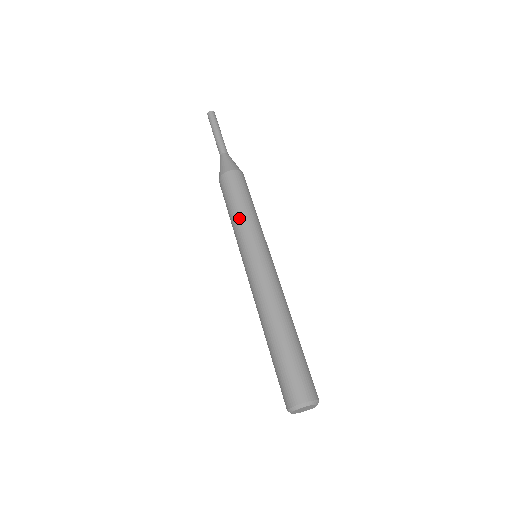
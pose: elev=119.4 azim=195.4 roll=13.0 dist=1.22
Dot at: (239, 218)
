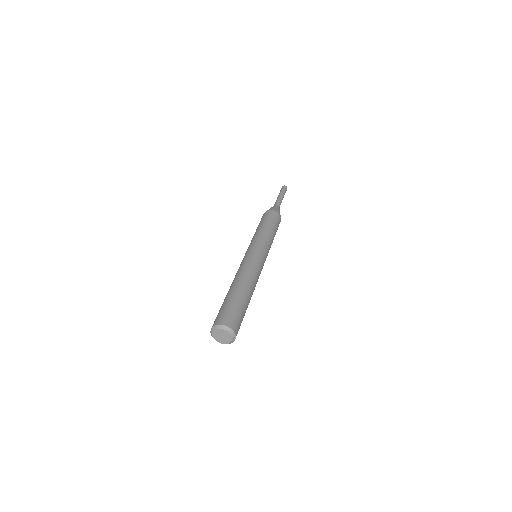
Dot at: (262, 231)
